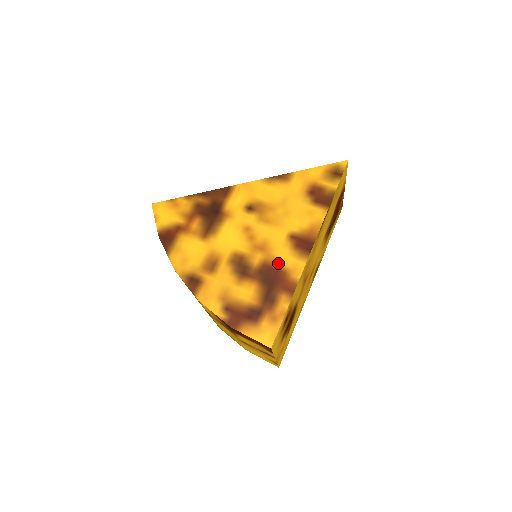
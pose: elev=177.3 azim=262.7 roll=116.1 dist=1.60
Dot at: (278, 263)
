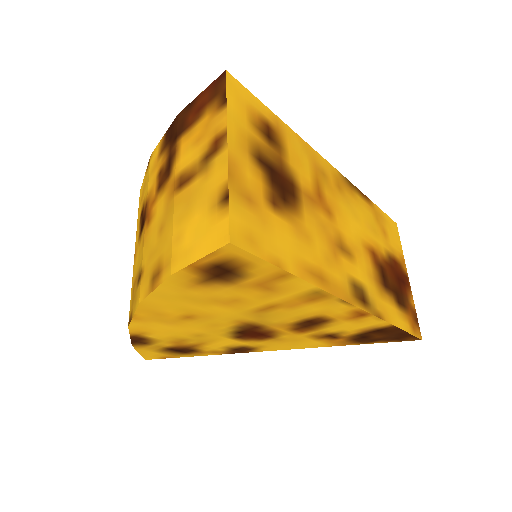
Dot at: occluded
